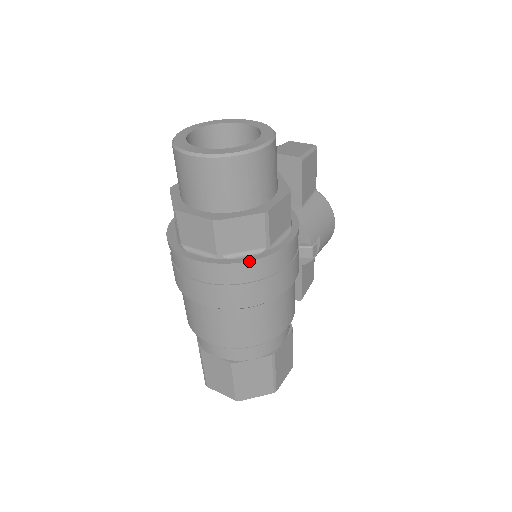
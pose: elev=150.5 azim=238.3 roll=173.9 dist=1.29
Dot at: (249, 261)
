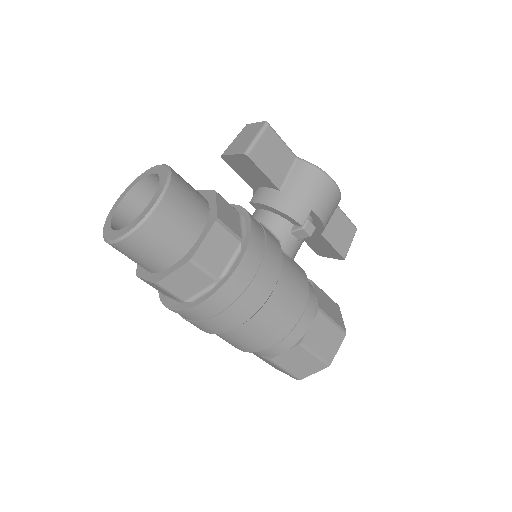
Dot at: (204, 301)
